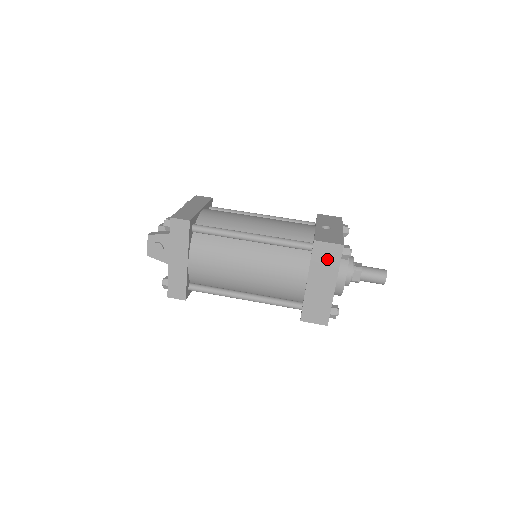
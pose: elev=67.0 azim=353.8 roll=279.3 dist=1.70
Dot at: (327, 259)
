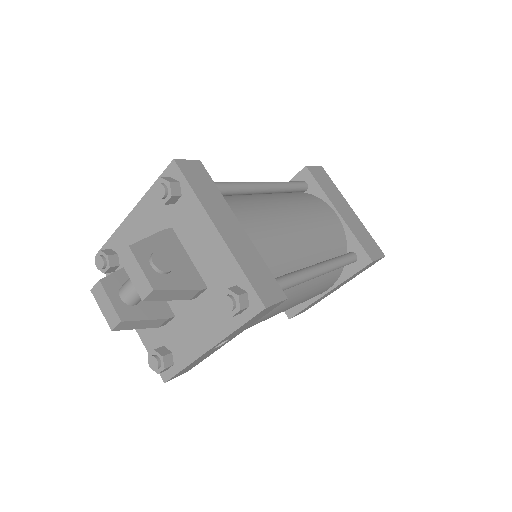
Dot at: (326, 183)
